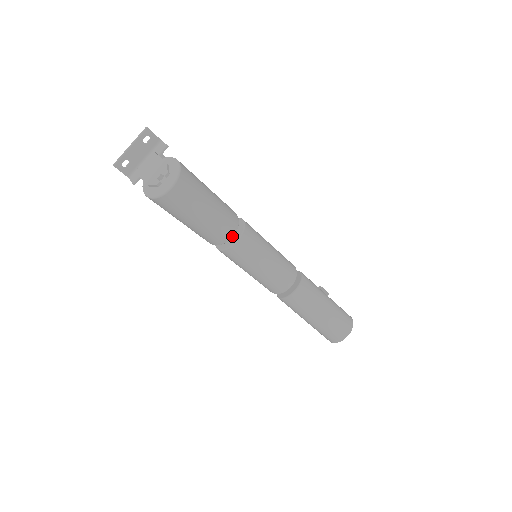
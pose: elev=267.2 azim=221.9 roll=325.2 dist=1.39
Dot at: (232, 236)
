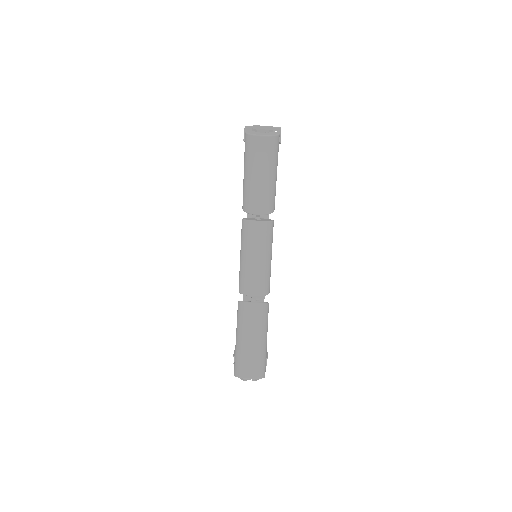
Dot at: (259, 214)
